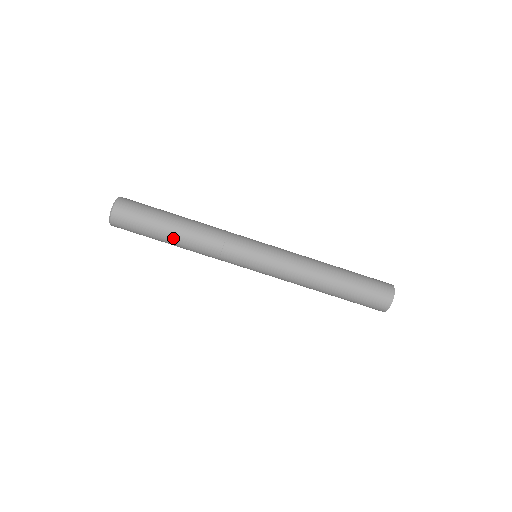
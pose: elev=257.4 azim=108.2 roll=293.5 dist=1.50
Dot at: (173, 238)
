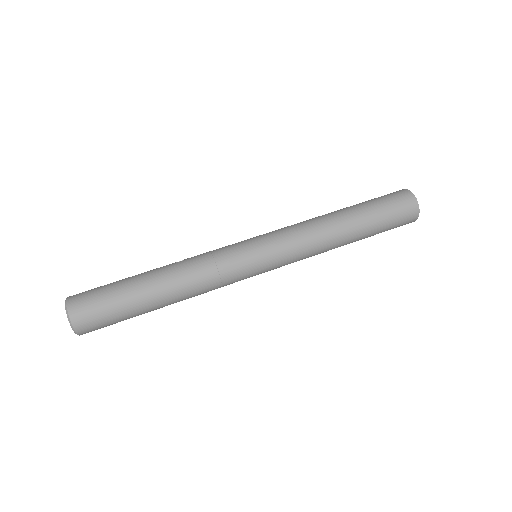
Dot at: (155, 288)
